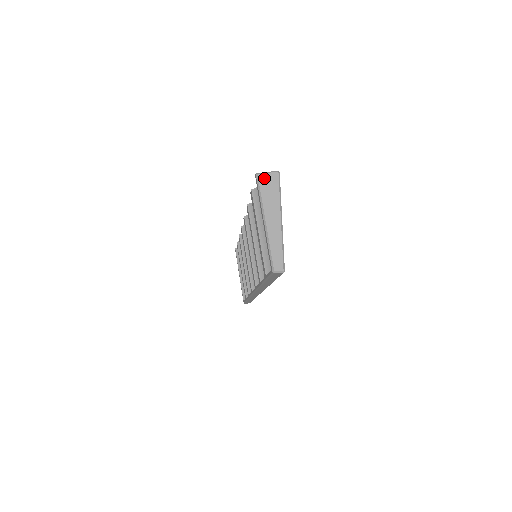
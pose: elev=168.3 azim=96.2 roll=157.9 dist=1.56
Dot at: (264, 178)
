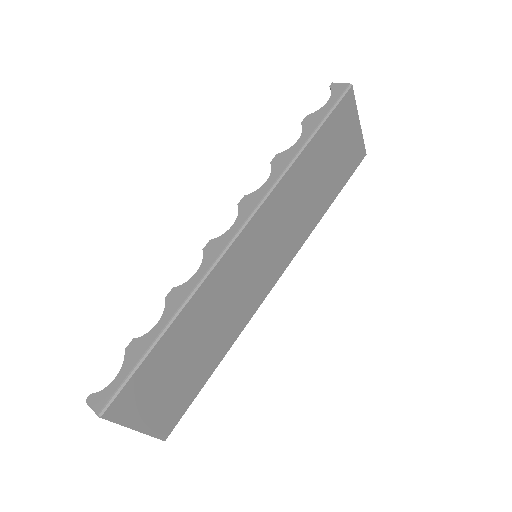
Dot at: occluded
